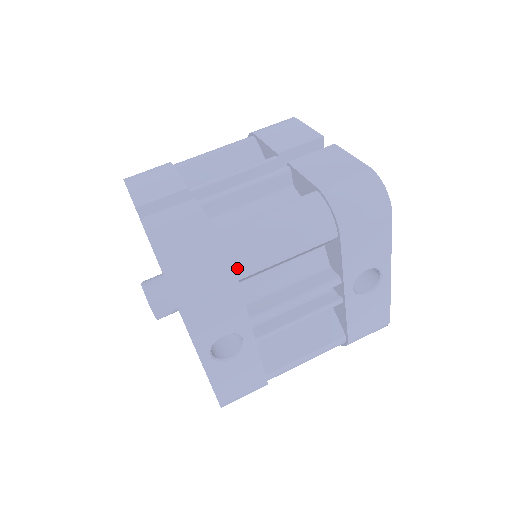
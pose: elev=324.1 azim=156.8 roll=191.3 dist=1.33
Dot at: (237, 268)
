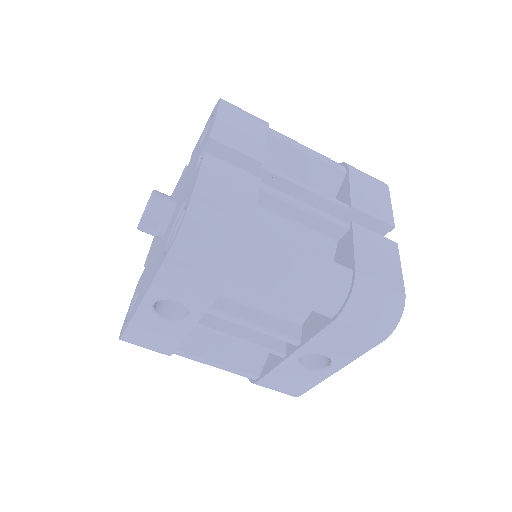
Dot at: (240, 270)
